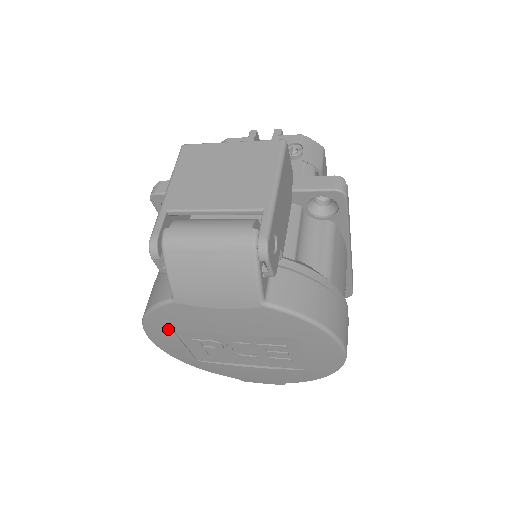
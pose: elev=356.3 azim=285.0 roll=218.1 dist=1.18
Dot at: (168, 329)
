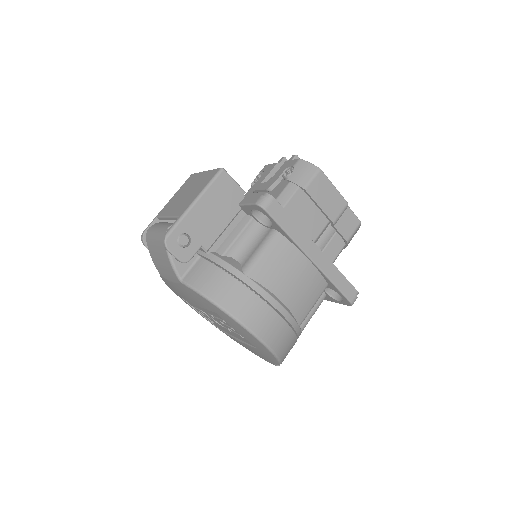
Dot at: occluded
